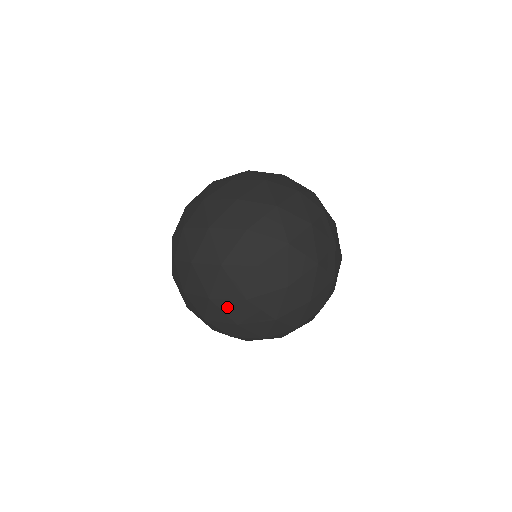
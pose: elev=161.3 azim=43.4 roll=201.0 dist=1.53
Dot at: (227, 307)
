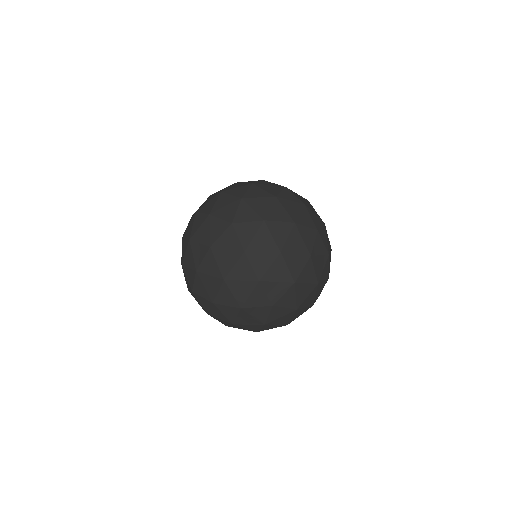
Dot at: (248, 327)
